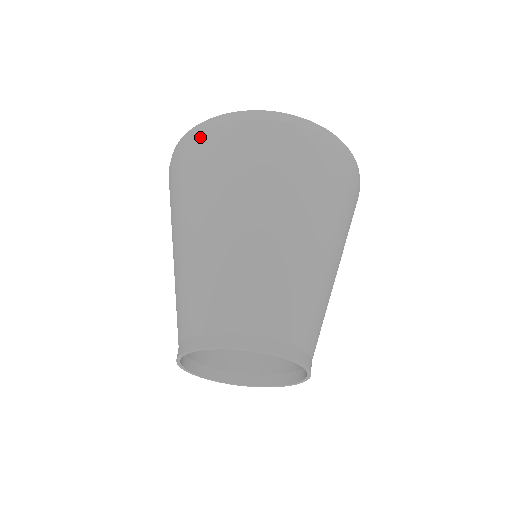
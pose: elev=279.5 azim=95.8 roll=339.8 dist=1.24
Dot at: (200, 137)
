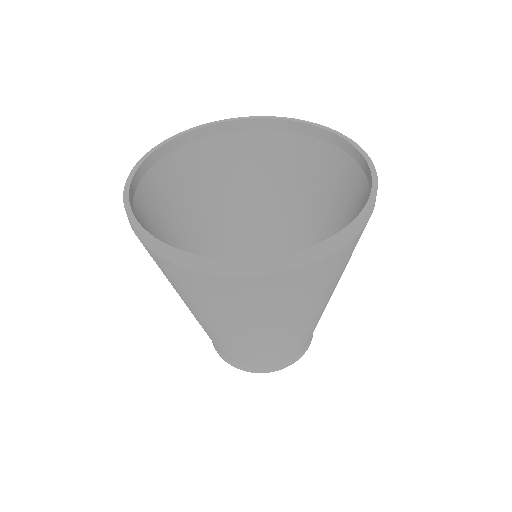
Dot at: (168, 265)
